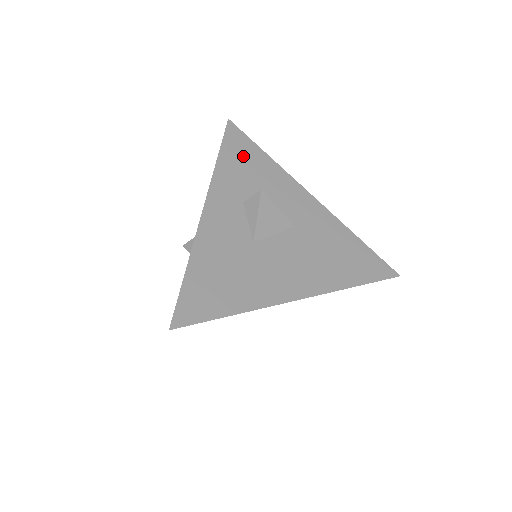
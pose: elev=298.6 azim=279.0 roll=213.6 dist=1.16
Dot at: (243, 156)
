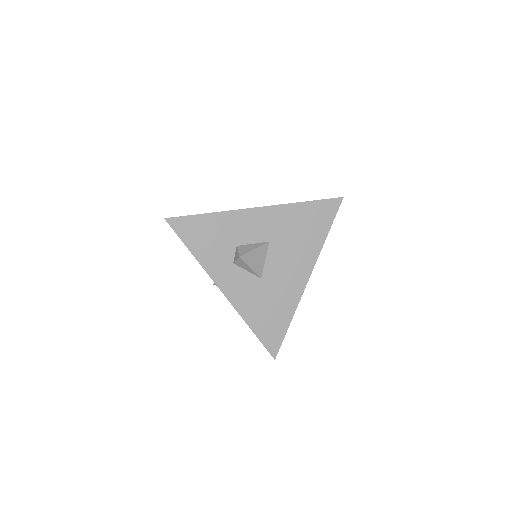
Dot at: (200, 234)
